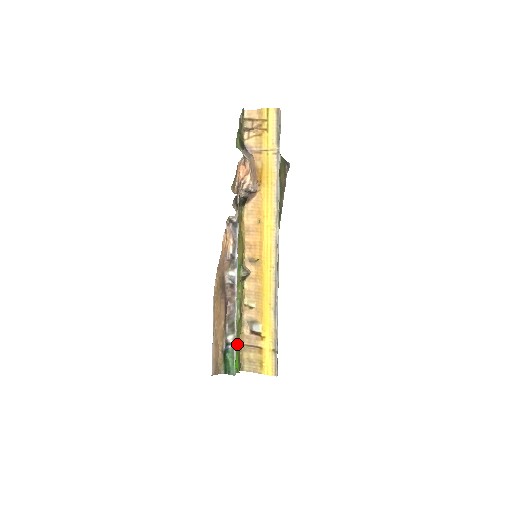
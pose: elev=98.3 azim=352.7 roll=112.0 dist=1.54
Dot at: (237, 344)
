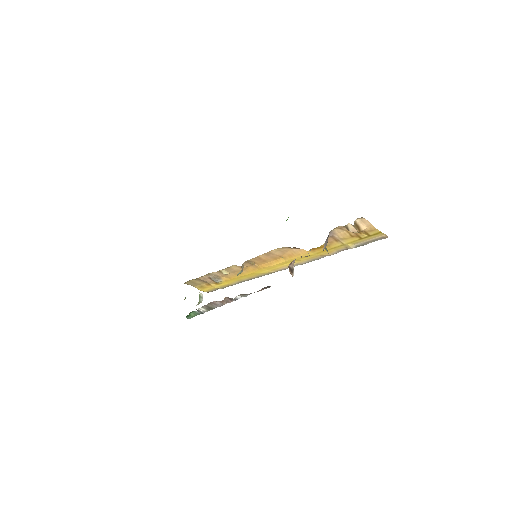
Dot at: occluded
